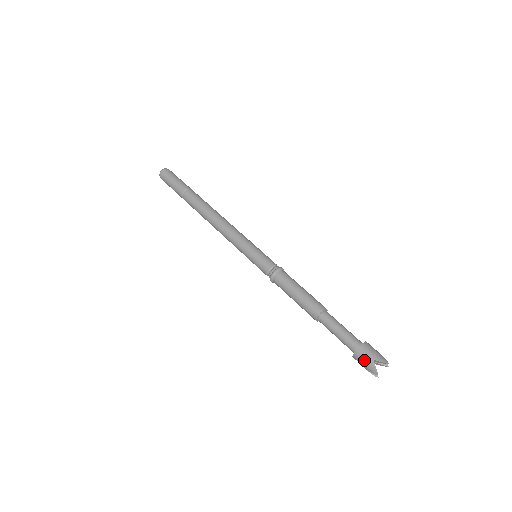
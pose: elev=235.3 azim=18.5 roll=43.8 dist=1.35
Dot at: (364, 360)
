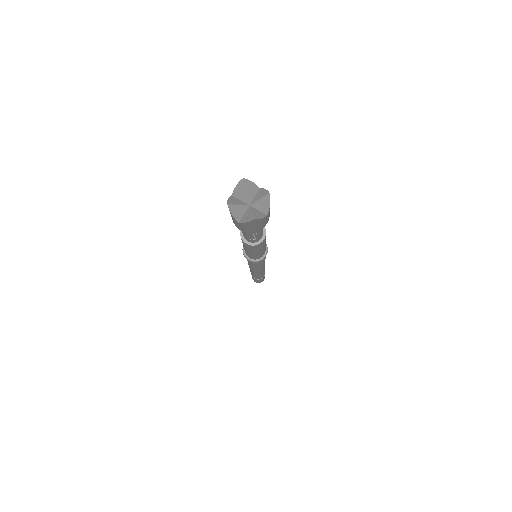
Dot at: occluded
